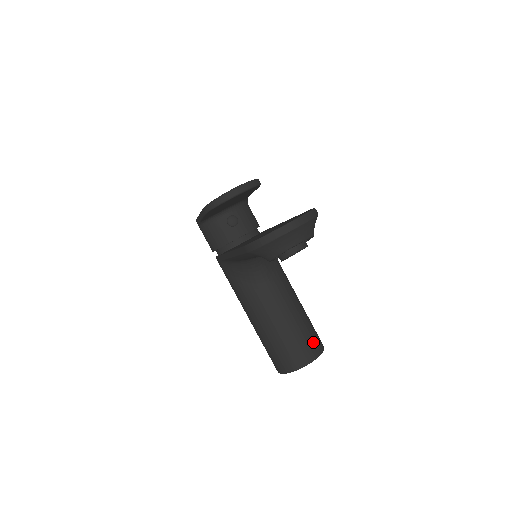
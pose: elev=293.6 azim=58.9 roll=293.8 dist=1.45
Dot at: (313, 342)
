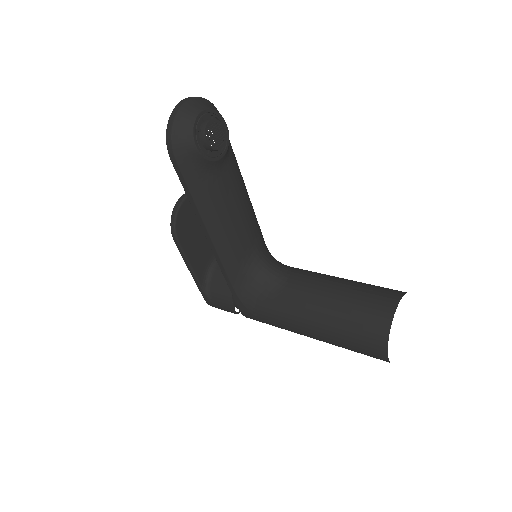
Dot at: (385, 290)
